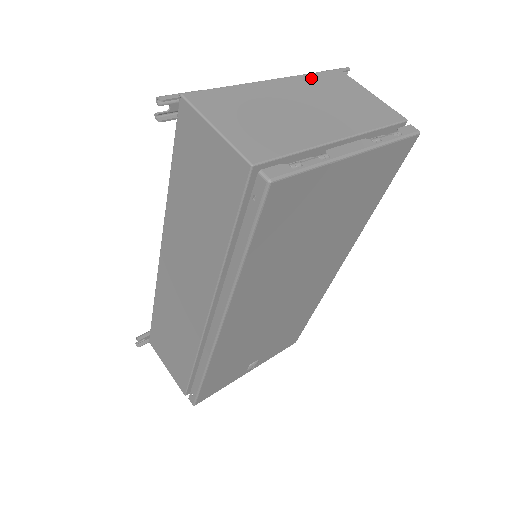
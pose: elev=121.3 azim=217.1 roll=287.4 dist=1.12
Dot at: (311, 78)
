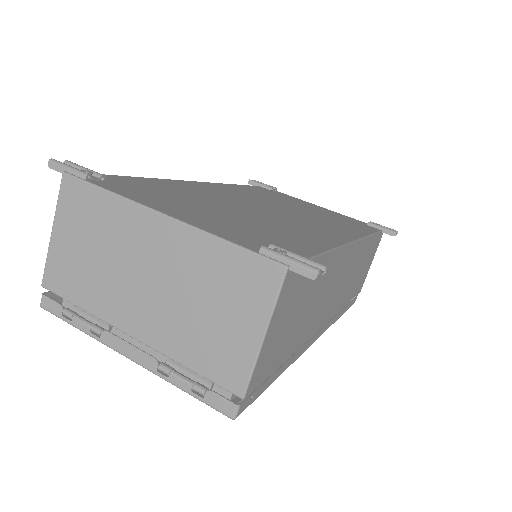
Dot at: (215, 250)
